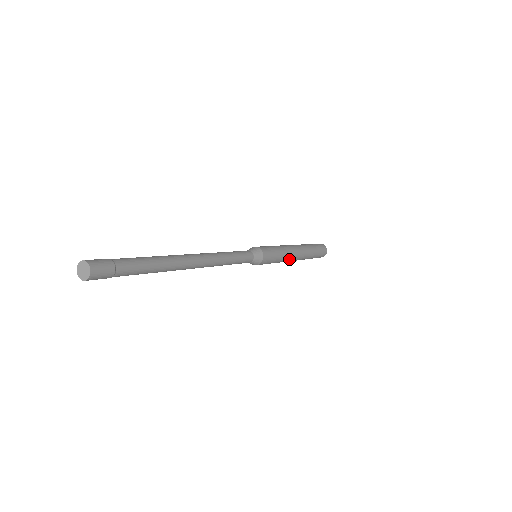
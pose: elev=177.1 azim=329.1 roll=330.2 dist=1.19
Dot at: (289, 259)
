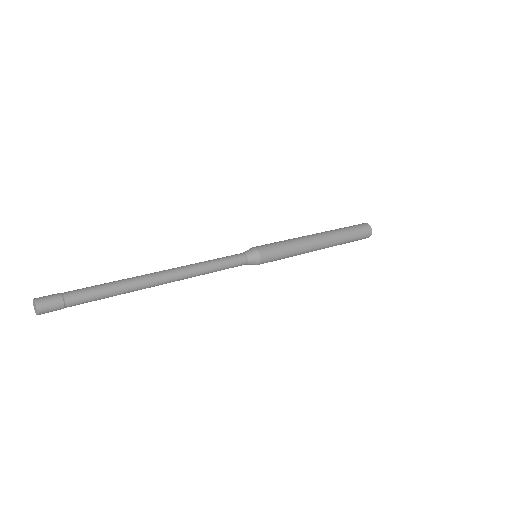
Dot at: occluded
